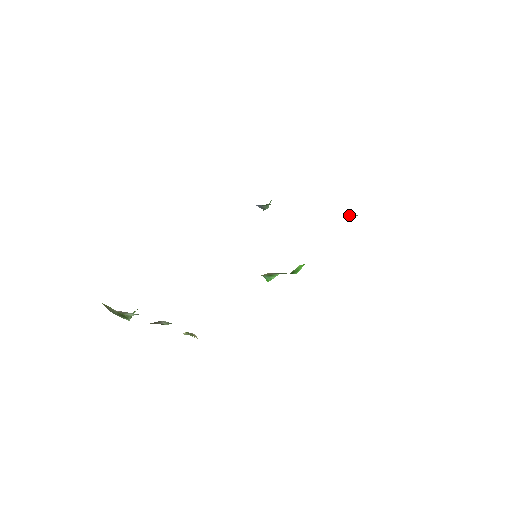
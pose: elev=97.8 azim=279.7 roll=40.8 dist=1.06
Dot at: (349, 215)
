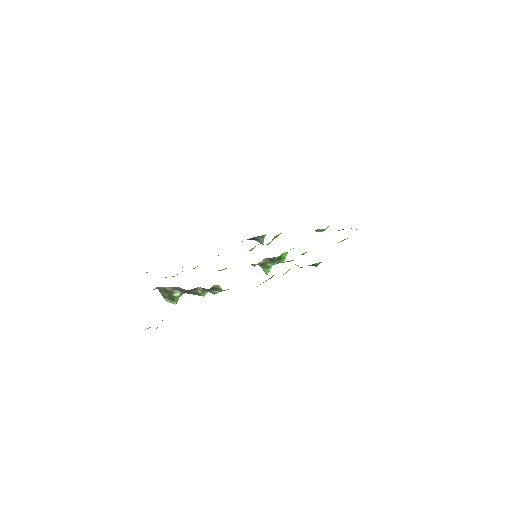
Dot at: (316, 231)
